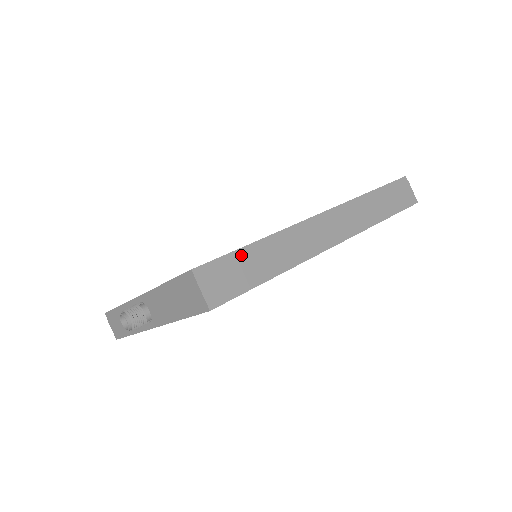
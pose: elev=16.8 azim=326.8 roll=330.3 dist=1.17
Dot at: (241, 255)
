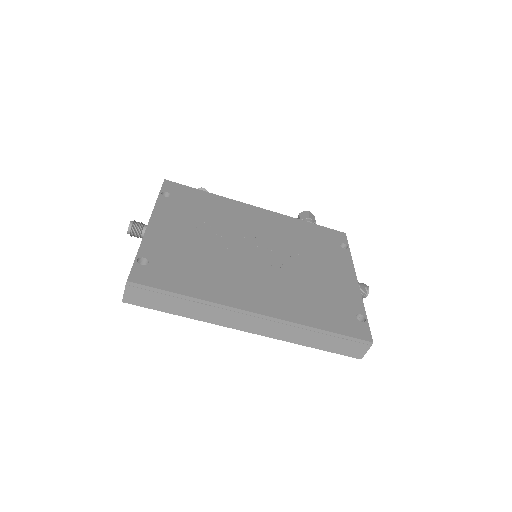
Dot at: (167, 295)
